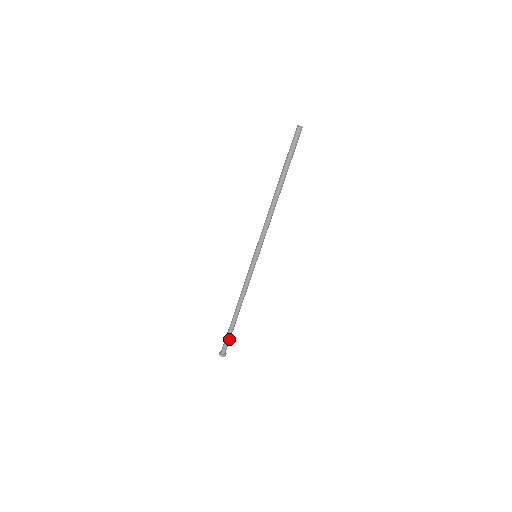
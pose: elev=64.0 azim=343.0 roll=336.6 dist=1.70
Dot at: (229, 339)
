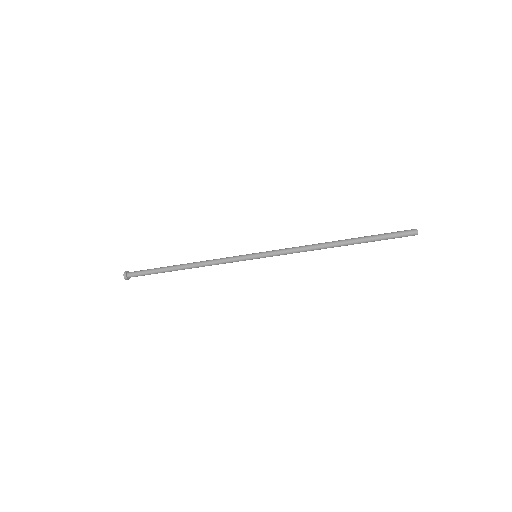
Dot at: (148, 274)
